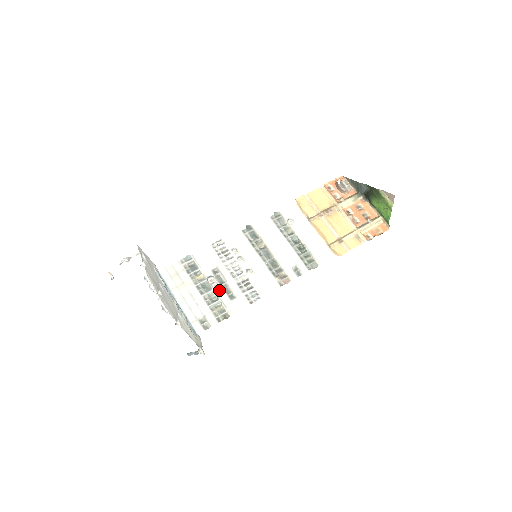
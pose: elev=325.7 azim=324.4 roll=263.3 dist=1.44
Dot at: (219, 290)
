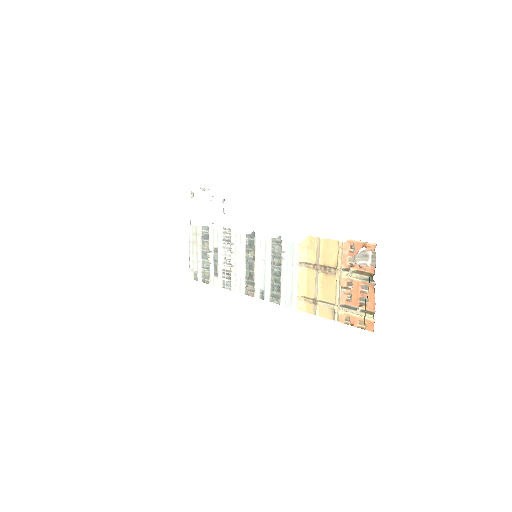
Dot at: (211, 264)
